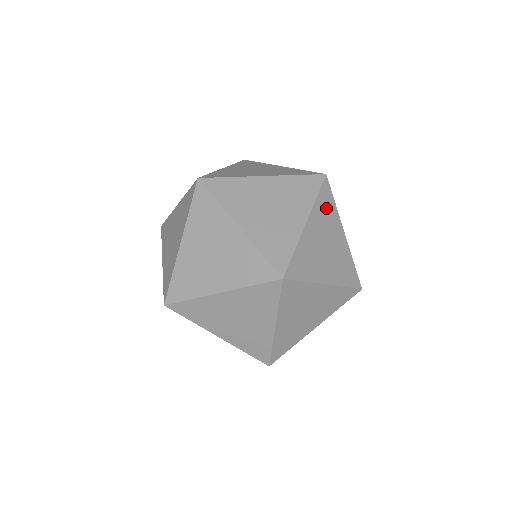
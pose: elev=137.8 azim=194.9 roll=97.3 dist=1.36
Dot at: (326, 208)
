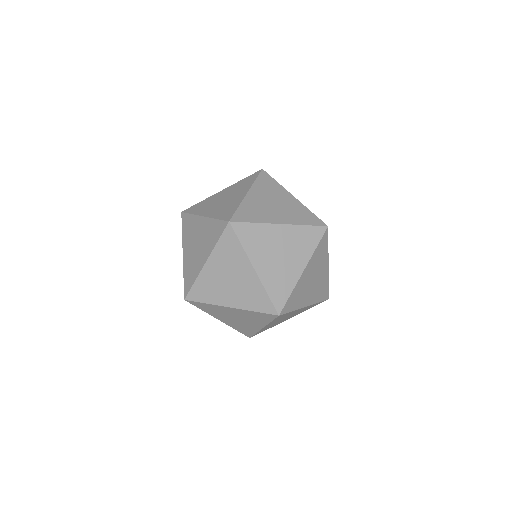
Dot at: (253, 238)
